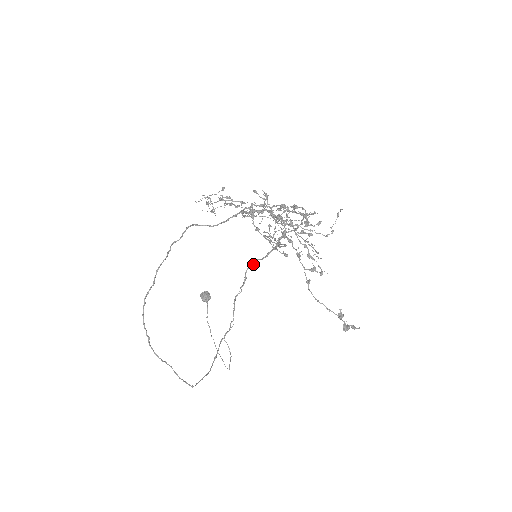
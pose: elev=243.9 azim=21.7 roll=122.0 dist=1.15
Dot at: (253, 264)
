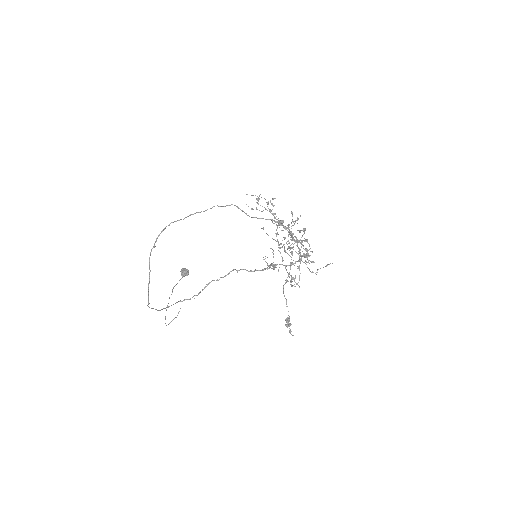
Dot at: occluded
